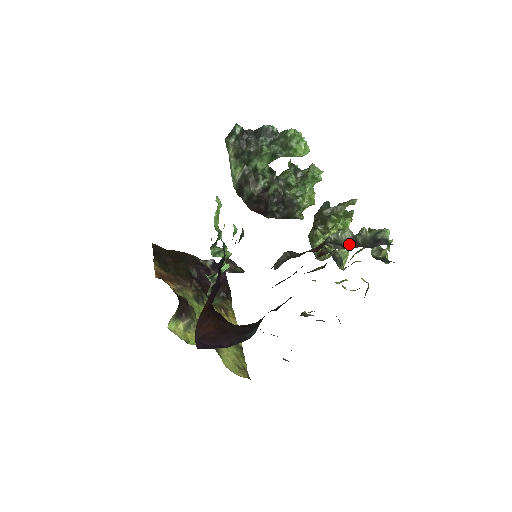
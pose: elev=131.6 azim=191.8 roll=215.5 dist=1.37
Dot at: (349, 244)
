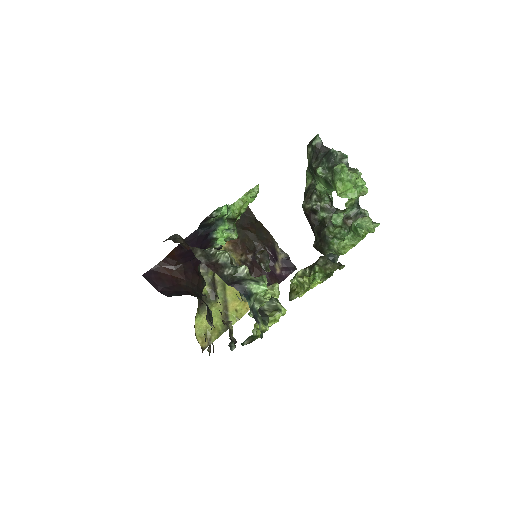
Dot at: (214, 265)
